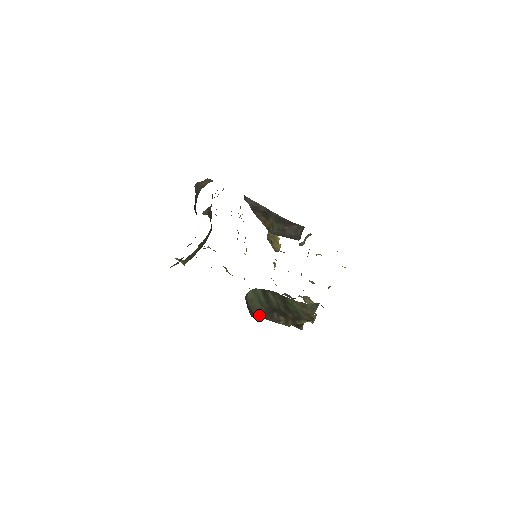
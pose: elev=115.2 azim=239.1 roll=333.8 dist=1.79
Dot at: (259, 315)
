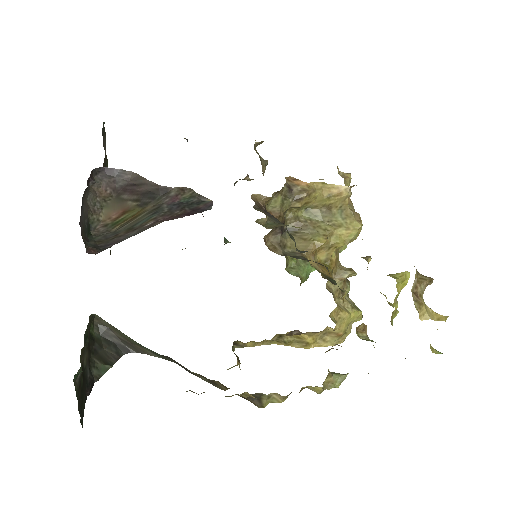
Dot at: (154, 353)
